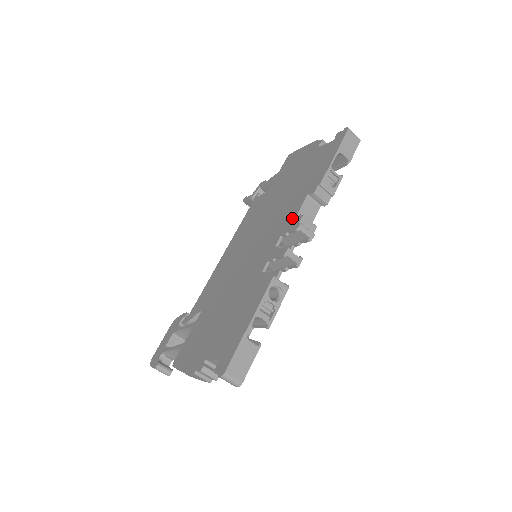
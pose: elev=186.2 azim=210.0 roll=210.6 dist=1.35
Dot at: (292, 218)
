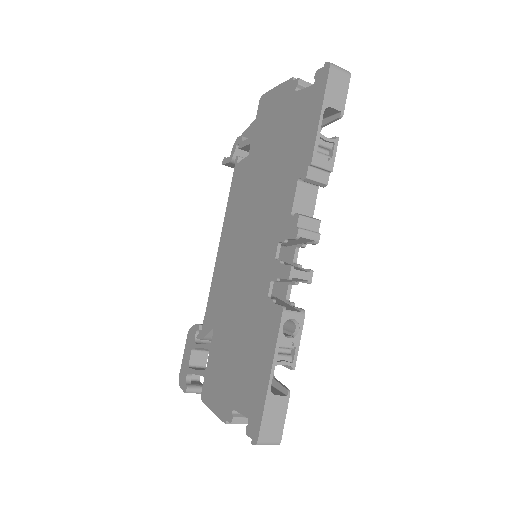
Dot at: (286, 216)
